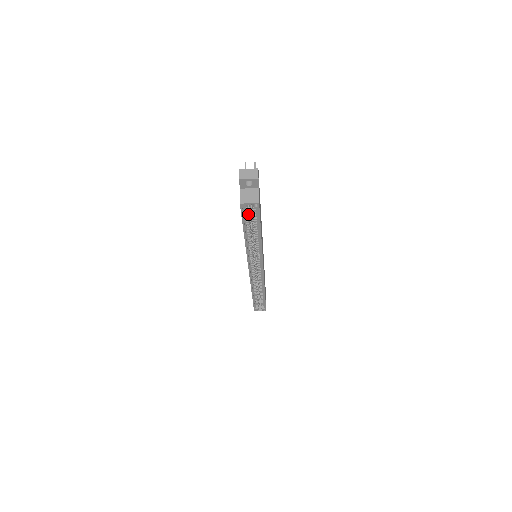
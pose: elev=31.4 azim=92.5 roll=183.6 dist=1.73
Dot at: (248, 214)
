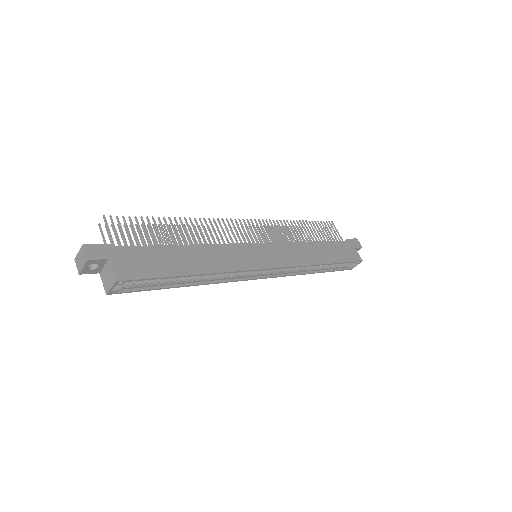
Dot at: (140, 283)
